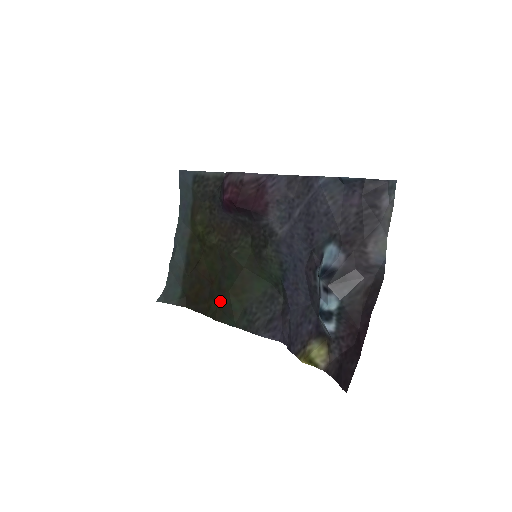
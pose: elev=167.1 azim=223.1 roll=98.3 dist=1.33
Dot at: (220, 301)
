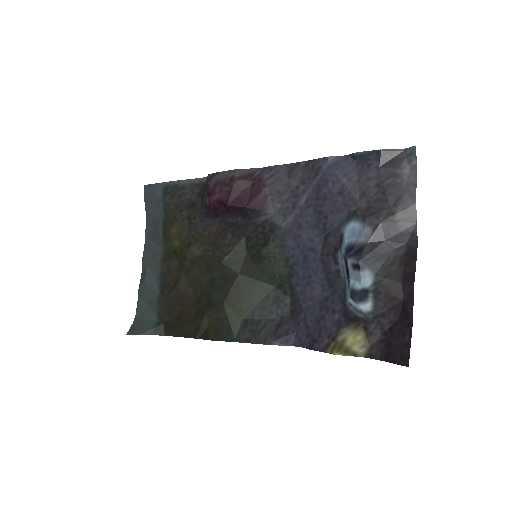
Dot at: (212, 317)
